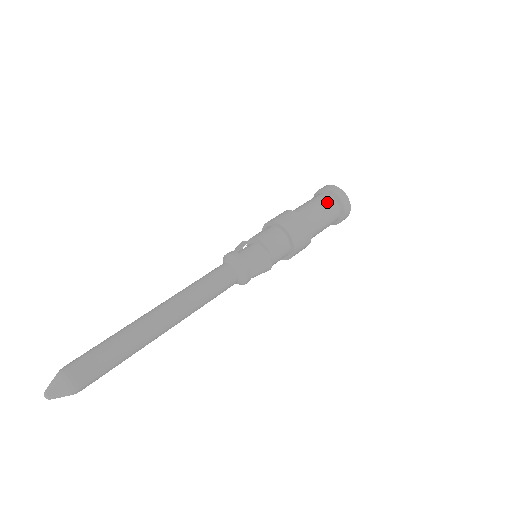
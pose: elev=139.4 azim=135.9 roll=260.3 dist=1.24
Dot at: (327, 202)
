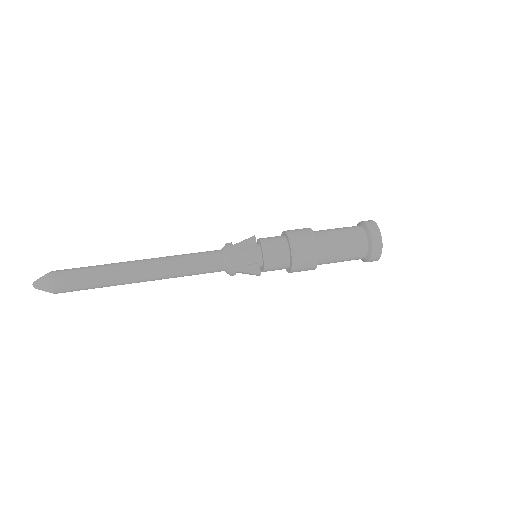
Dot at: (357, 251)
